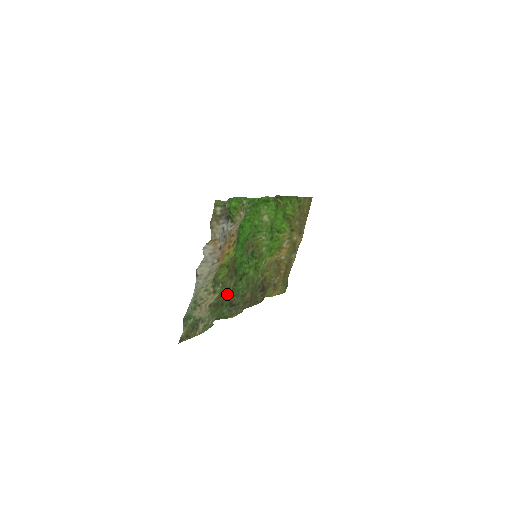
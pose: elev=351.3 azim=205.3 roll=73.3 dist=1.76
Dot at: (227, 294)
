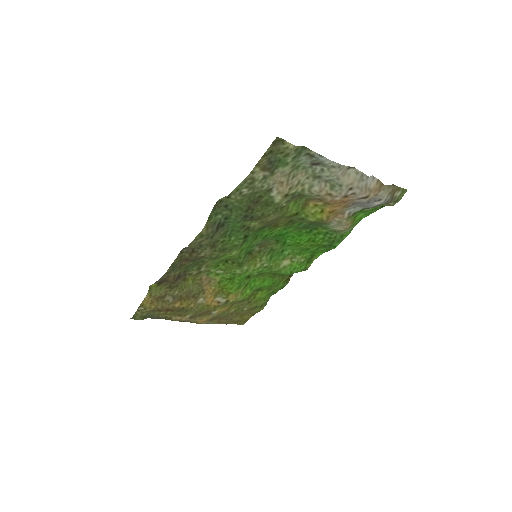
Dot at: (250, 217)
